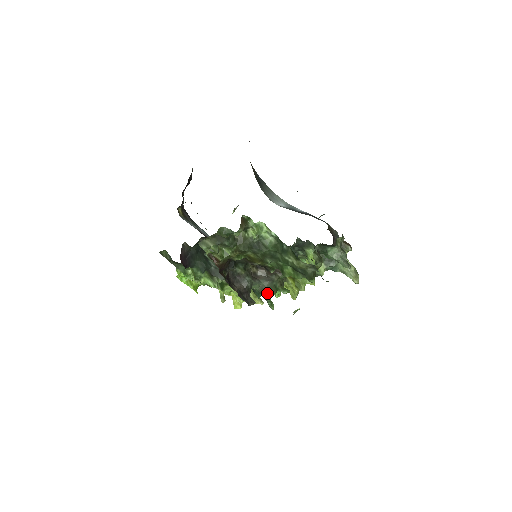
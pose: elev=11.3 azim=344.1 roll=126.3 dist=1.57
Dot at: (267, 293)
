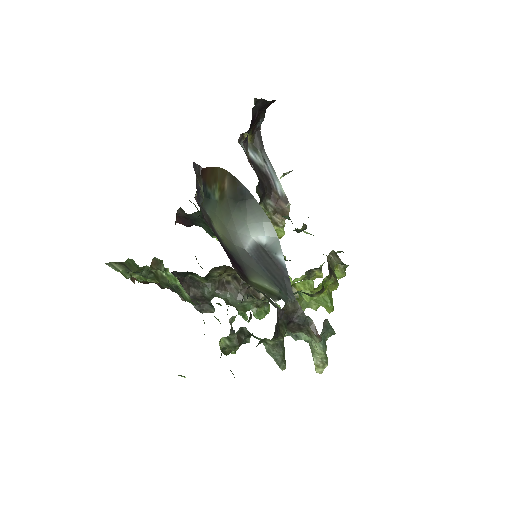
Dot at: (235, 307)
